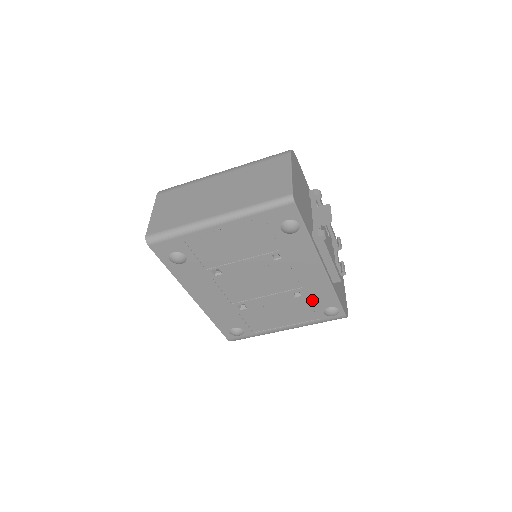
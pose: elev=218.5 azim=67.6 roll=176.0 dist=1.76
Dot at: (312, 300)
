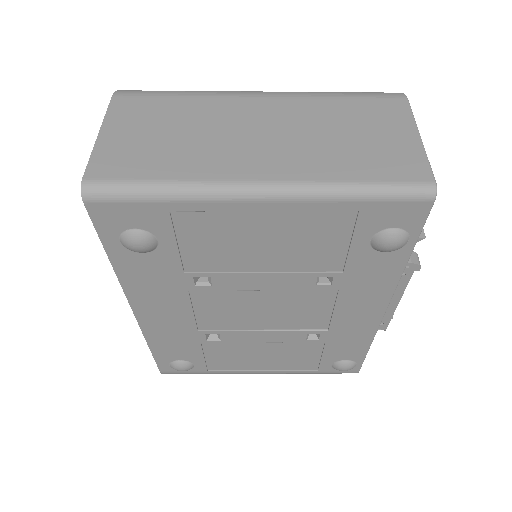
Dot at: (329, 347)
